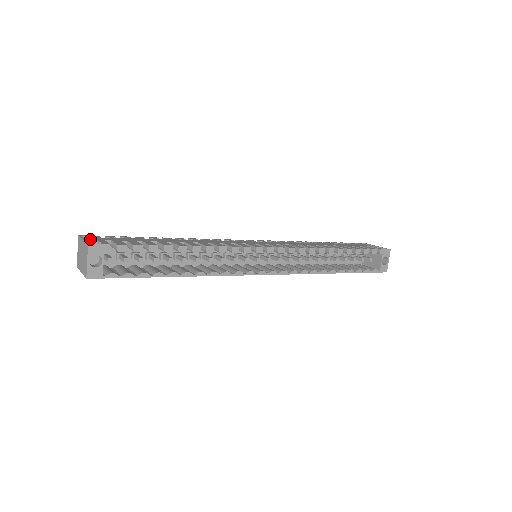
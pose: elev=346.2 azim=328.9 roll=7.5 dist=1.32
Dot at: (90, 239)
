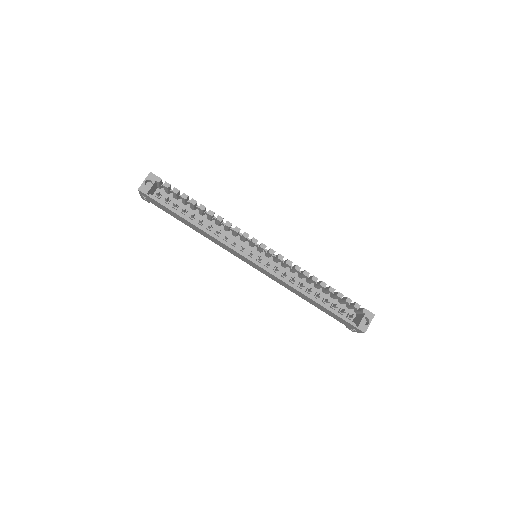
Dot at: occluded
